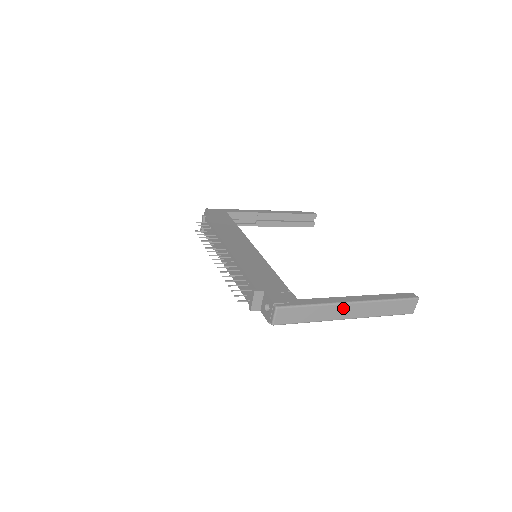
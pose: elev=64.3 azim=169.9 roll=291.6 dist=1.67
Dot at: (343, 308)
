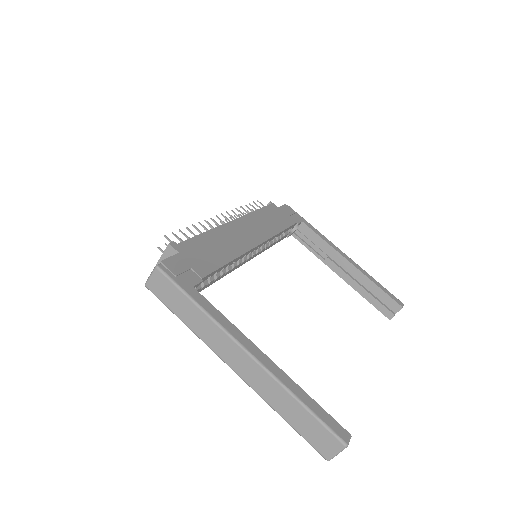
Dot at: (231, 346)
